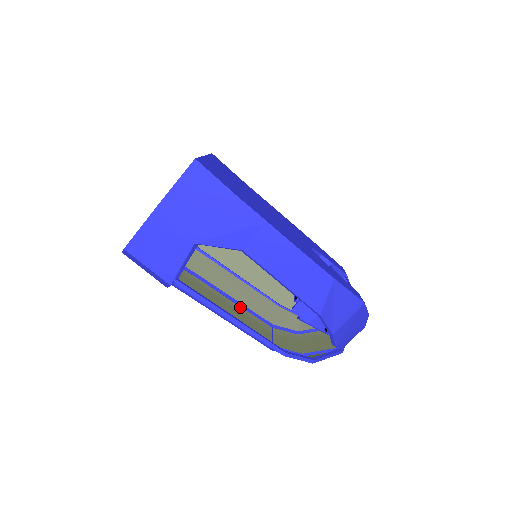
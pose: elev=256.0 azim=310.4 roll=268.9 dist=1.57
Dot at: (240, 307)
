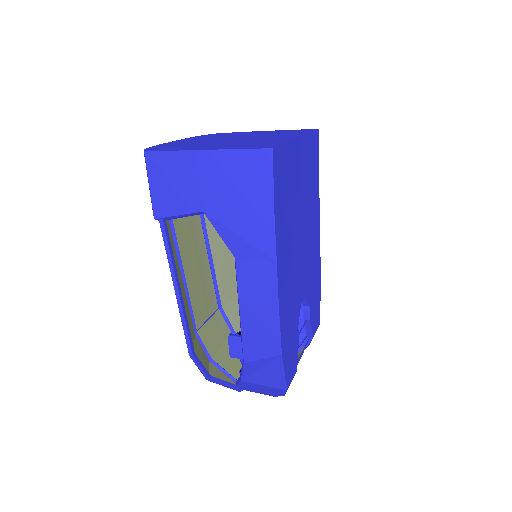
Dot at: (210, 270)
